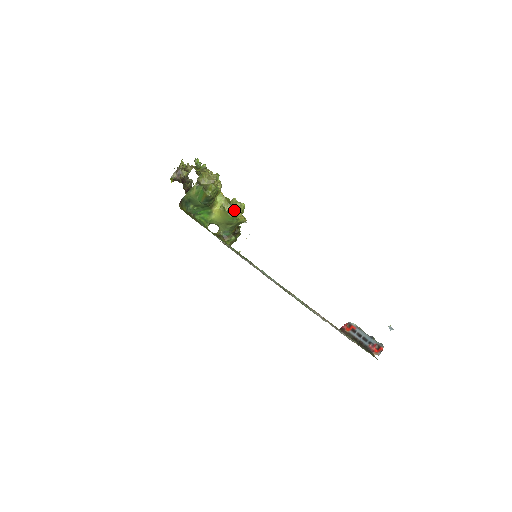
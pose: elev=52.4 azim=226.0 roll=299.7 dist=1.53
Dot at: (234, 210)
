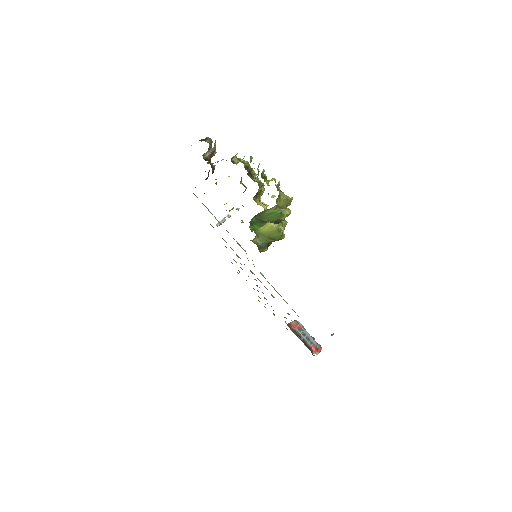
Dot at: (281, 227)
